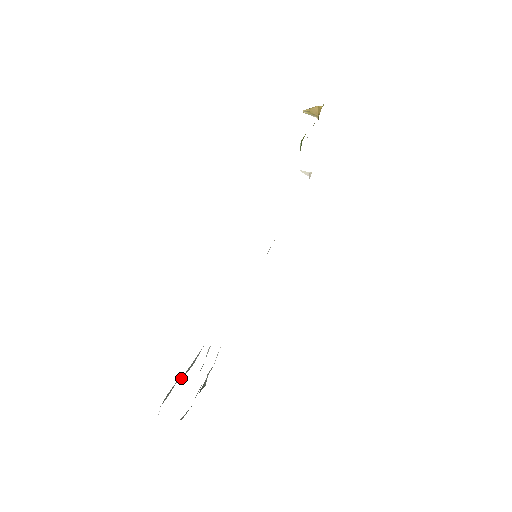
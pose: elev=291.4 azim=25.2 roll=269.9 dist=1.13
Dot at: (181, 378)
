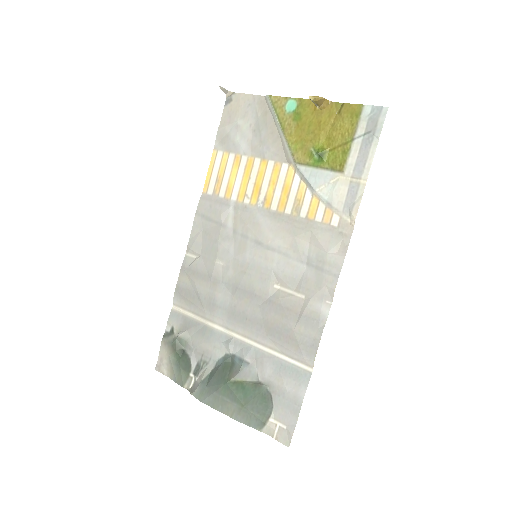
Dot at: (228, 382)
